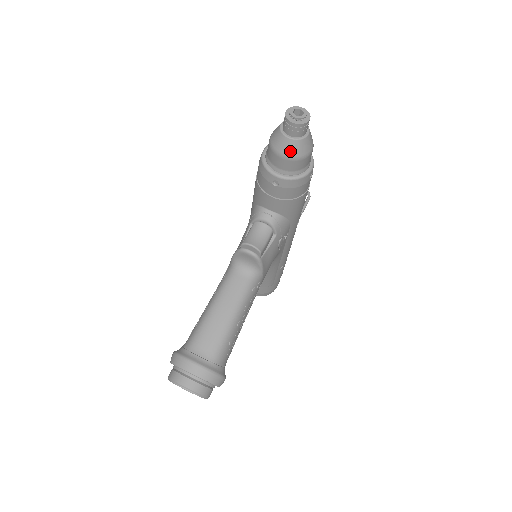
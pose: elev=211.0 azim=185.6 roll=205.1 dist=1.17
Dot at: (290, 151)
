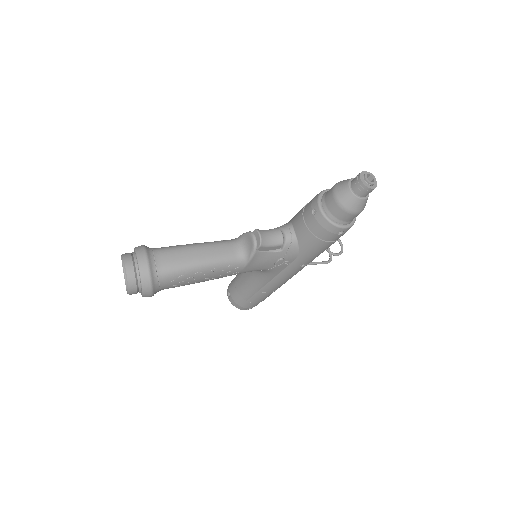
Dot at: (342, 197)
